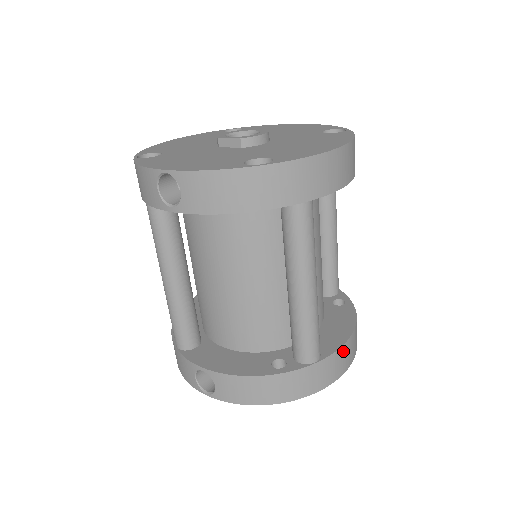
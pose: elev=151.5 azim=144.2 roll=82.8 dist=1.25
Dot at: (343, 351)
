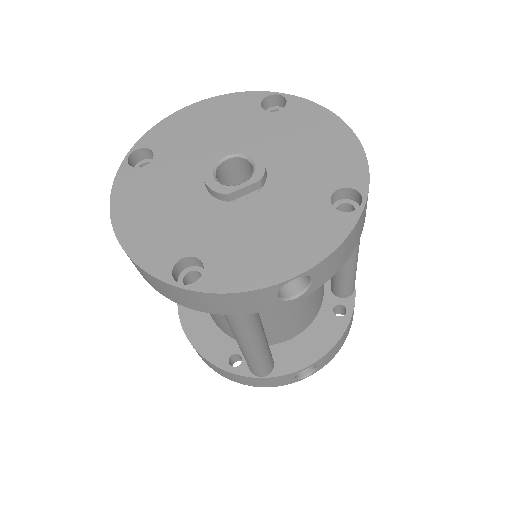
Dot at: occluded
